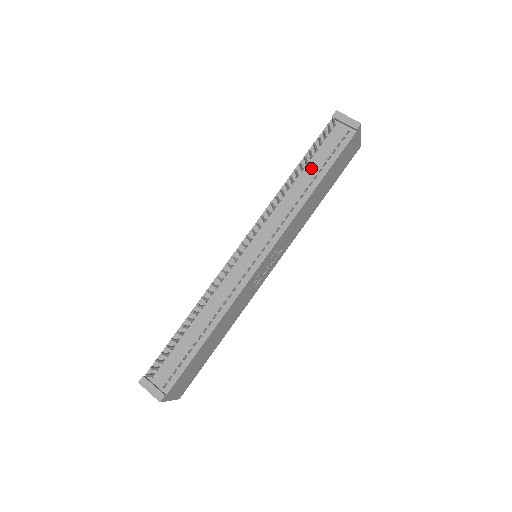
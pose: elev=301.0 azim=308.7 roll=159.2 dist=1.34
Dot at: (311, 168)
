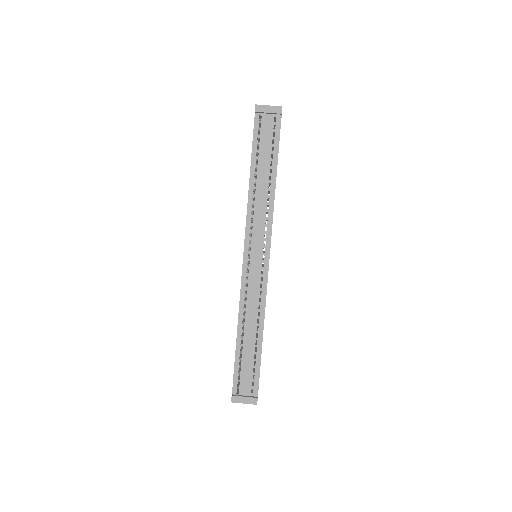
Dot at: (263, 165)
